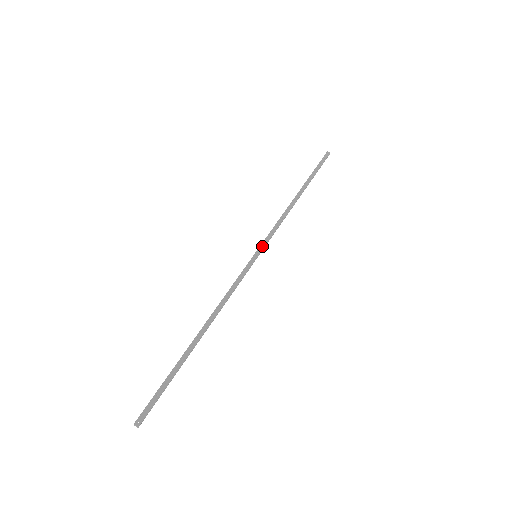
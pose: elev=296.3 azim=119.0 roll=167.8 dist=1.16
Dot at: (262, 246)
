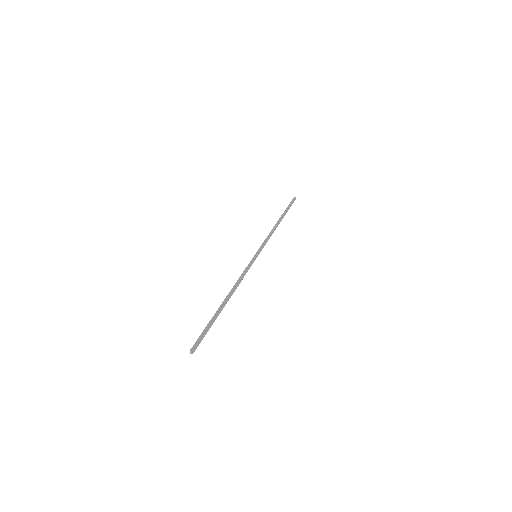
Dot at: (260, 251)
